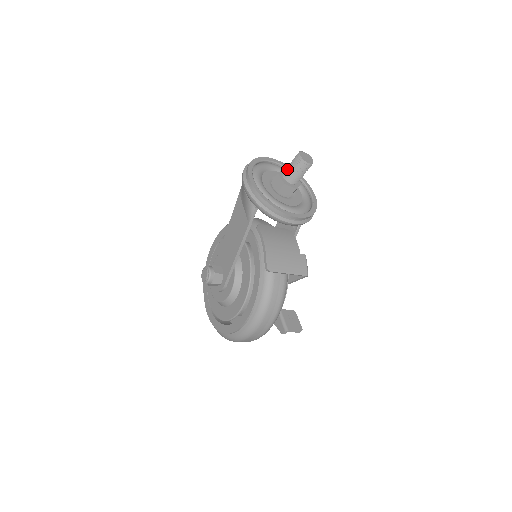
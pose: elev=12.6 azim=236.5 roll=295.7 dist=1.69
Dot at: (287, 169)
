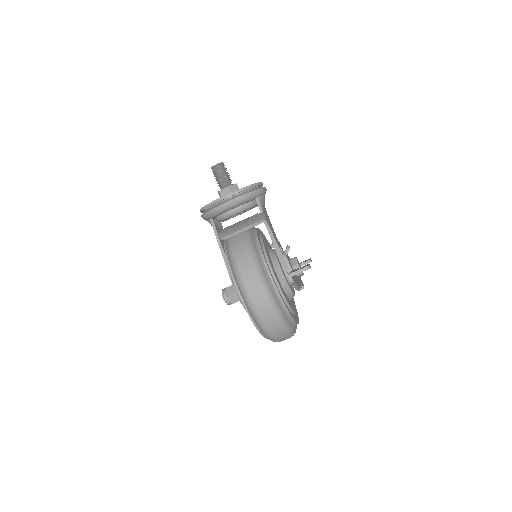
Dot at: occluded
